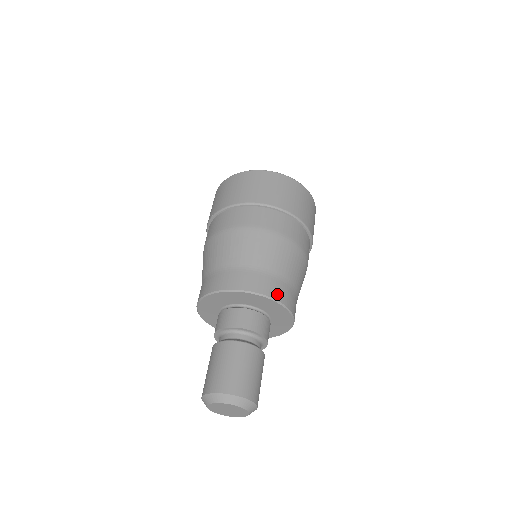
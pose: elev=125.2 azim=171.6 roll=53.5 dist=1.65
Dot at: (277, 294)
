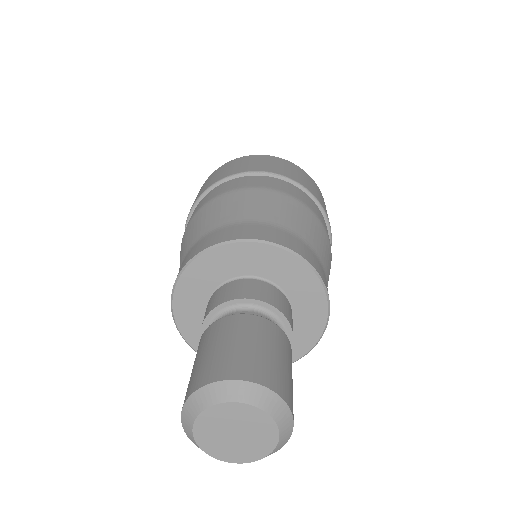
Dot at: (308, 257)
